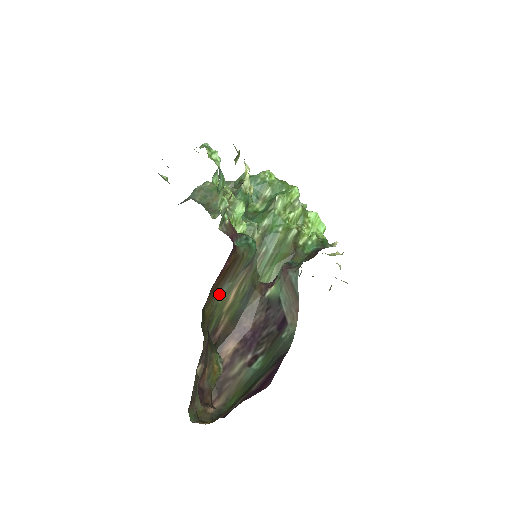
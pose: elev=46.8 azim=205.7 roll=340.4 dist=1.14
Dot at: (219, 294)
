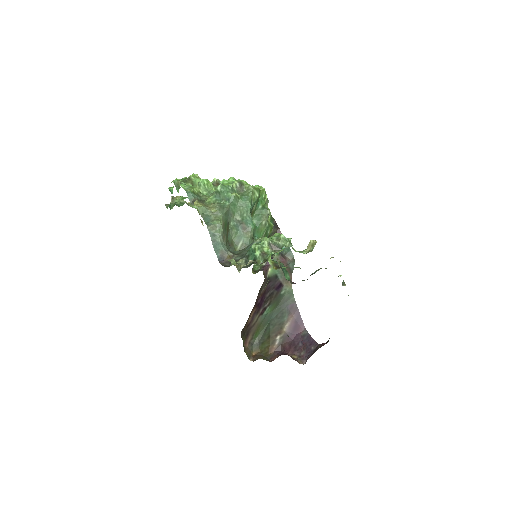
Dot at: occluded
